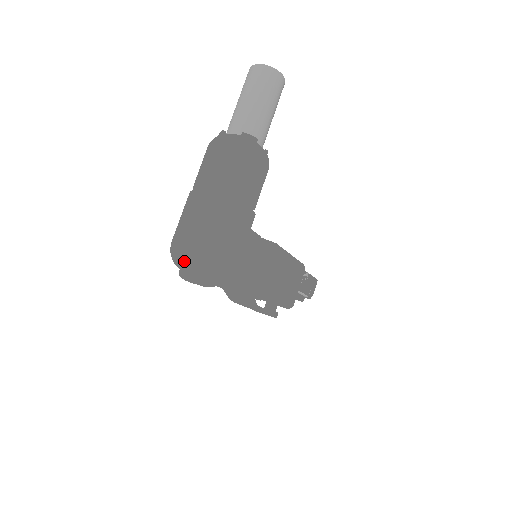
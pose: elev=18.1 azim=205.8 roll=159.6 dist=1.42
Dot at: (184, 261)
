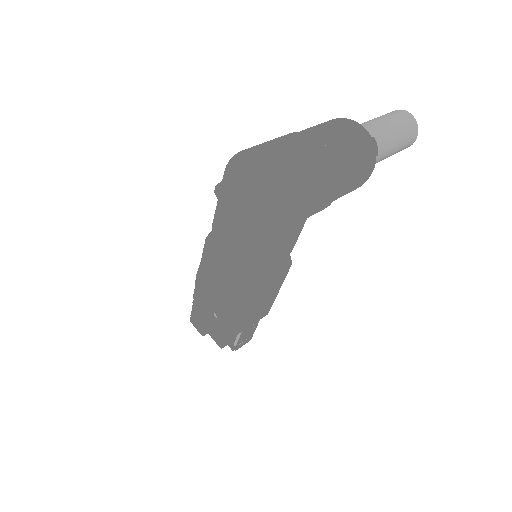
Dot at: (254, 171)
